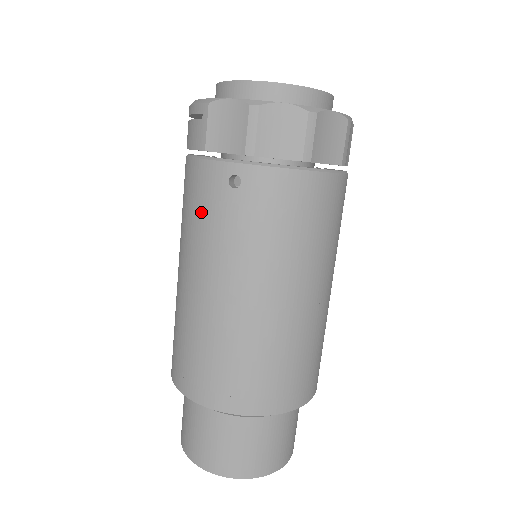
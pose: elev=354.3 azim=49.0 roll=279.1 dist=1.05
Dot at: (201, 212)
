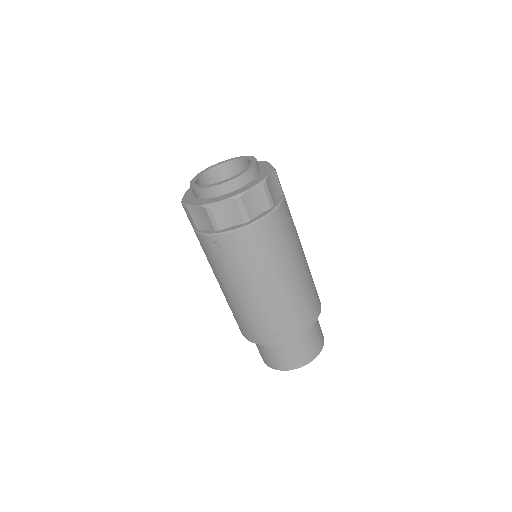
Dot at: (211, 258)
